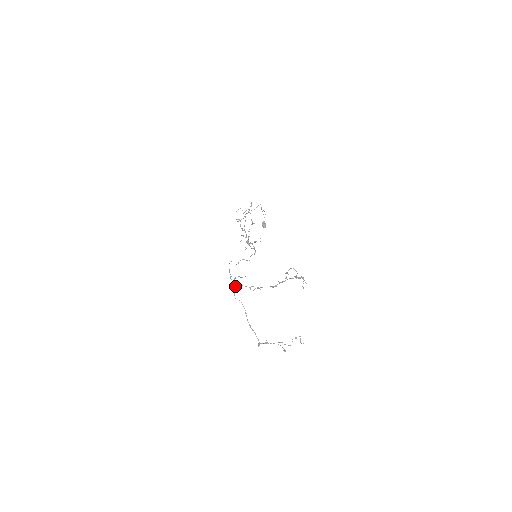
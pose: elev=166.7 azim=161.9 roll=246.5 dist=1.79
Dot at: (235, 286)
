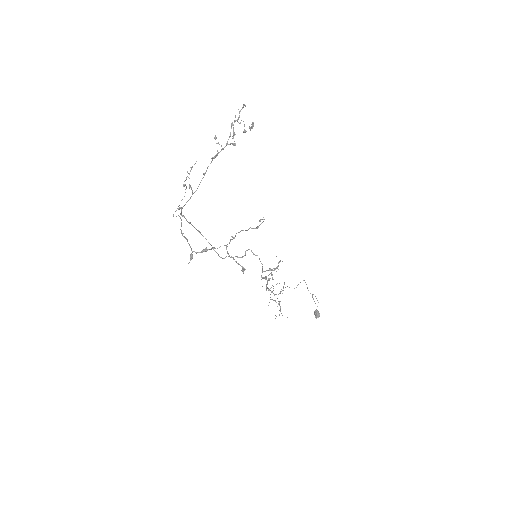
Dot at: (179, 209)
